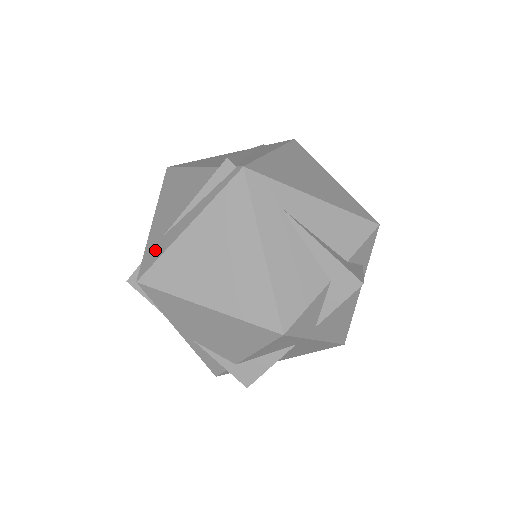
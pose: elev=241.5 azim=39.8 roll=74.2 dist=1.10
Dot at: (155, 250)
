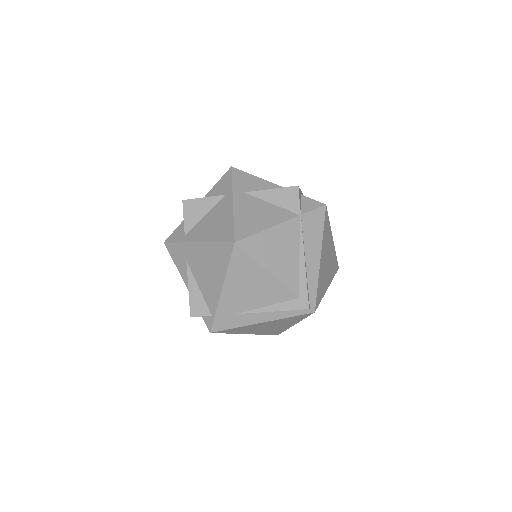
Dot at: (229, 321)
